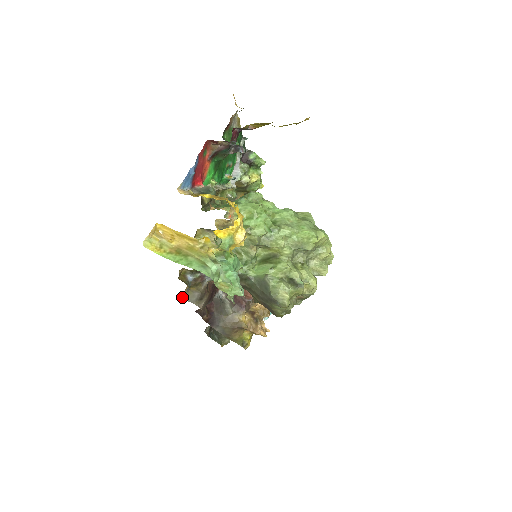
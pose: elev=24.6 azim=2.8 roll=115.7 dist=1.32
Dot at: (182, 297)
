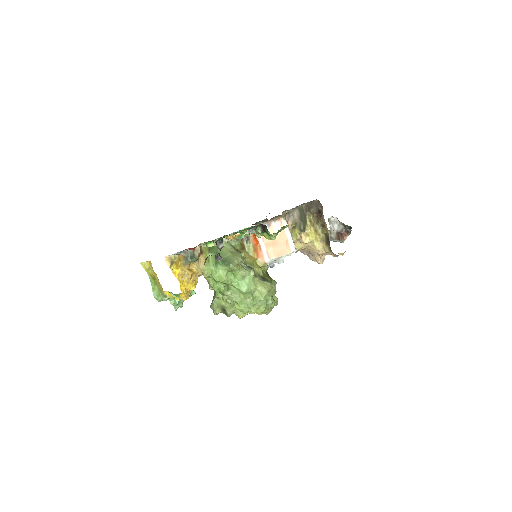
Dot at: occluded
